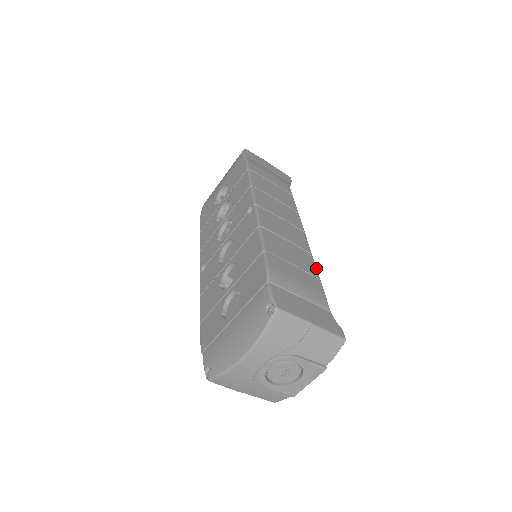
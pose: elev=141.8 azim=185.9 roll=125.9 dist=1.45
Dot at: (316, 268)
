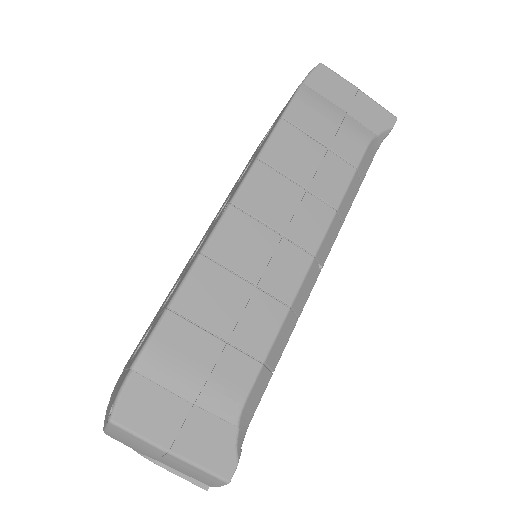
Dot at: (274, 338)
